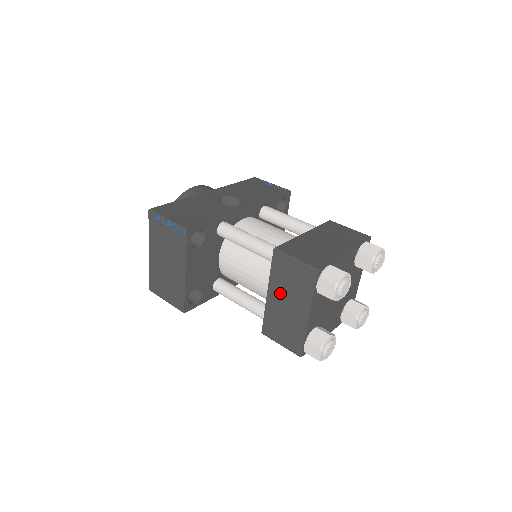
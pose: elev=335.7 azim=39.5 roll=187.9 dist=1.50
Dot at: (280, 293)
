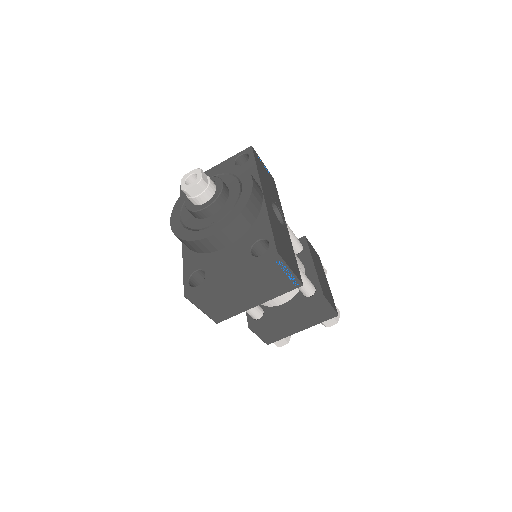
Dot at: (297, 316)
